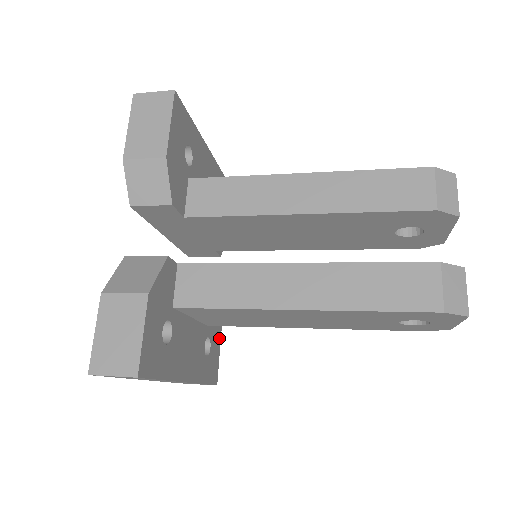
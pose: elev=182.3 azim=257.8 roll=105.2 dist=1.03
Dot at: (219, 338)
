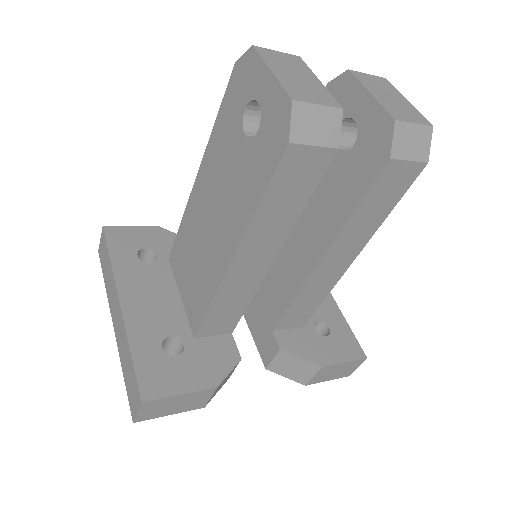
Dot at: (200, 385)
